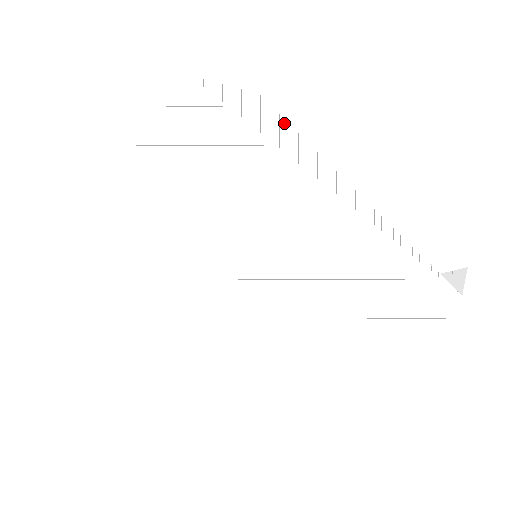
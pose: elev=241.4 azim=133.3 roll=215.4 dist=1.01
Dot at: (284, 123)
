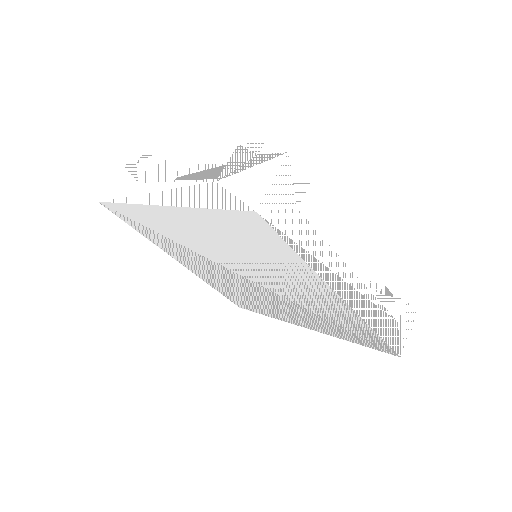
Dot at: (310, 228)
